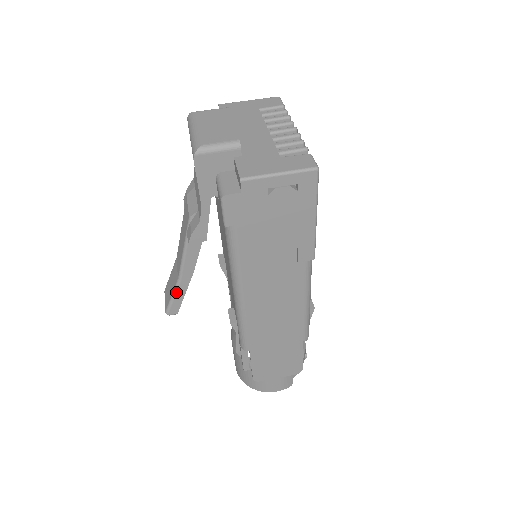
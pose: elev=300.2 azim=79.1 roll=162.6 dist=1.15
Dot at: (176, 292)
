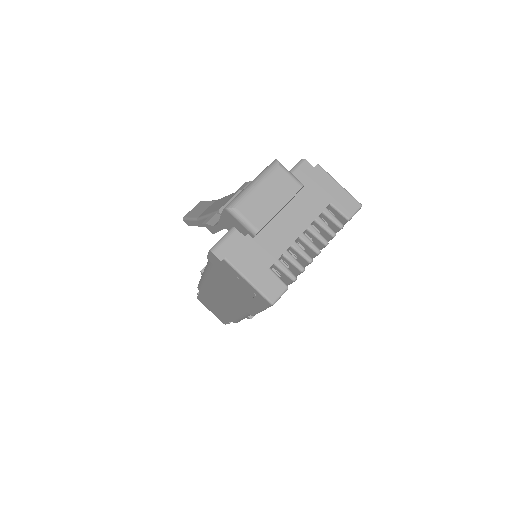
Dot at: (193, 220)
